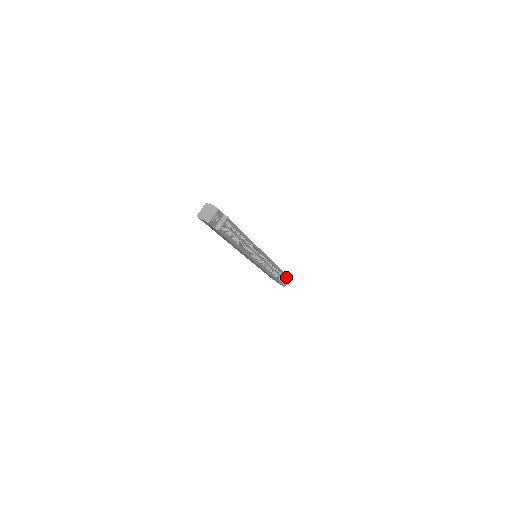
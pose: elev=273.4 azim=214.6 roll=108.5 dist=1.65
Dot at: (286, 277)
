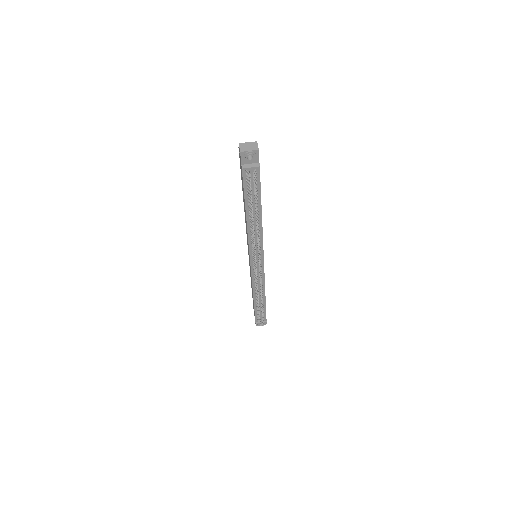
Dot at: (265, 316)
